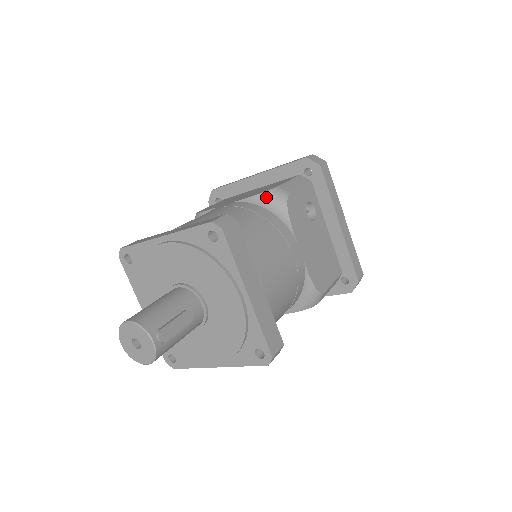
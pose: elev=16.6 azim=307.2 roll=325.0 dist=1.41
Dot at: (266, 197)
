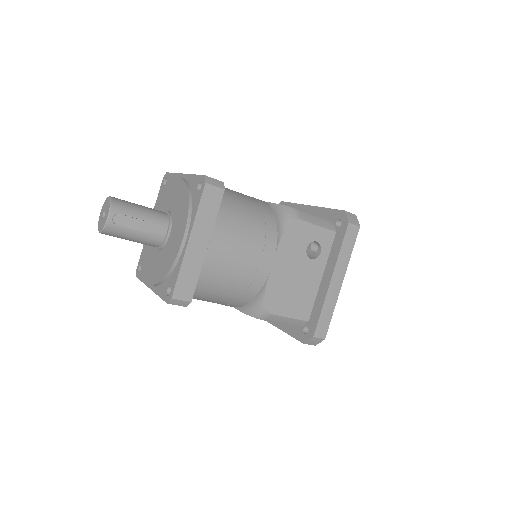
Dot at: (282, 209)
